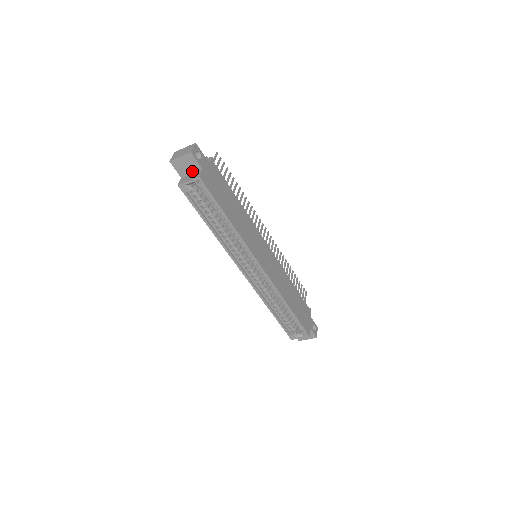
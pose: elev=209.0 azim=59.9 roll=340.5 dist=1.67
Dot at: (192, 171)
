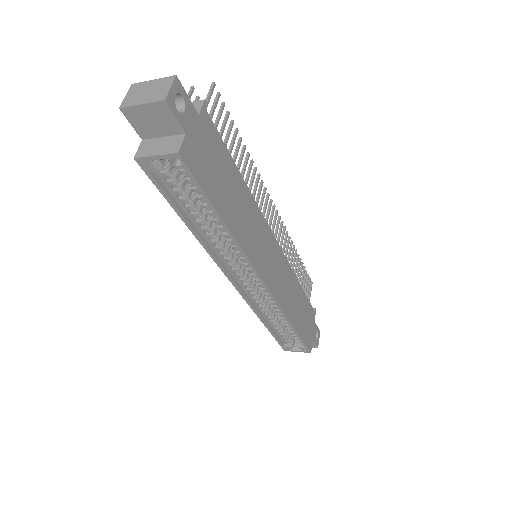
Dot at: (164, 133)
